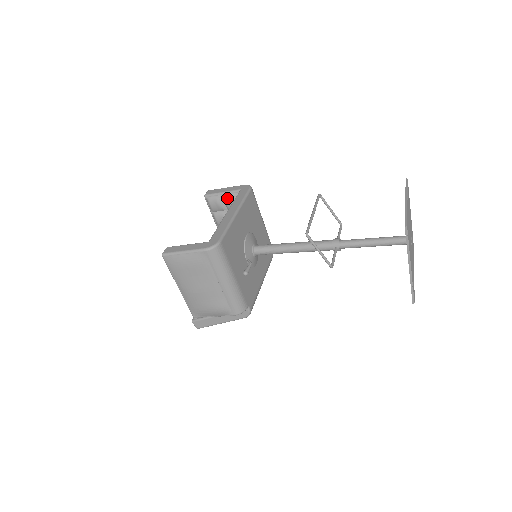
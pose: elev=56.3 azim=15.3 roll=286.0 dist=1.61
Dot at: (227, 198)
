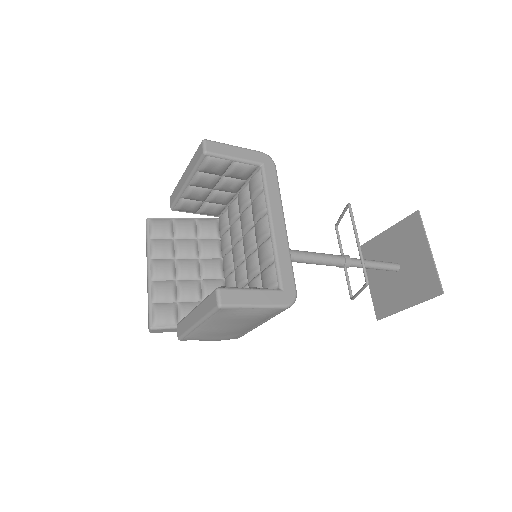
Dot at: (239, 168)
